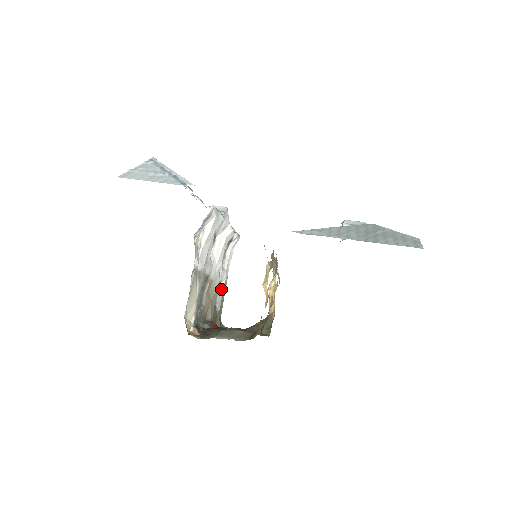
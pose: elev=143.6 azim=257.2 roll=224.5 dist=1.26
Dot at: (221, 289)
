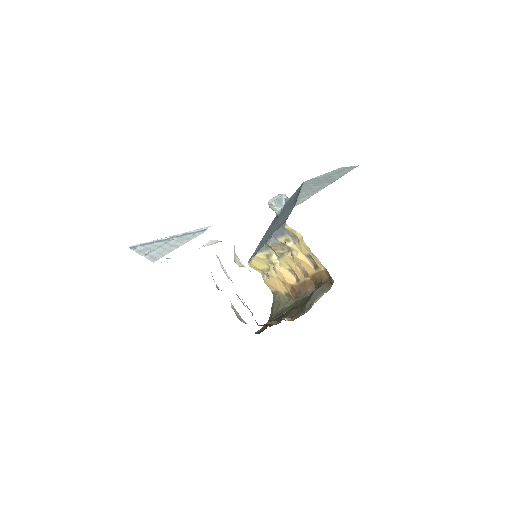
Dot at: (234, 309)
